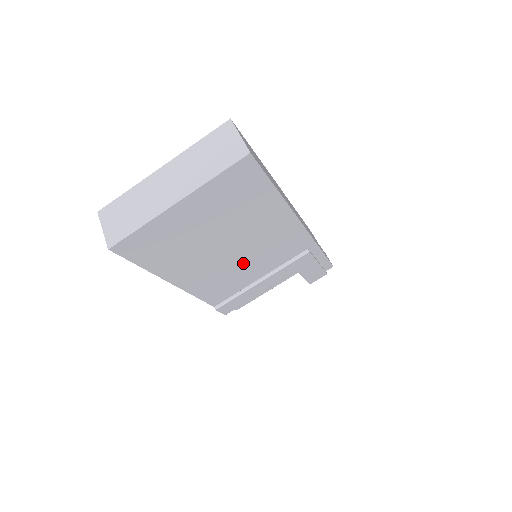
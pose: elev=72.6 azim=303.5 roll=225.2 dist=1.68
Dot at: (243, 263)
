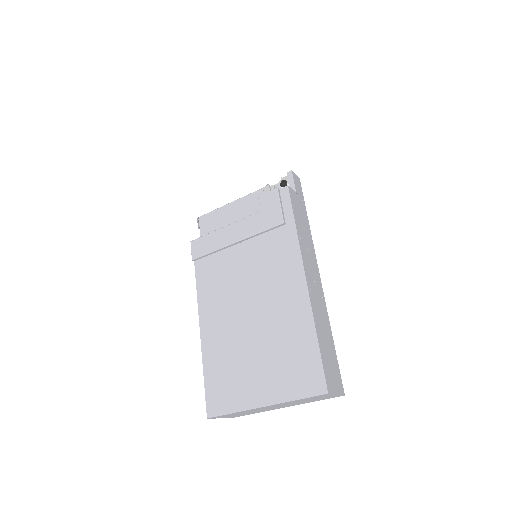
Dot at: occluded
